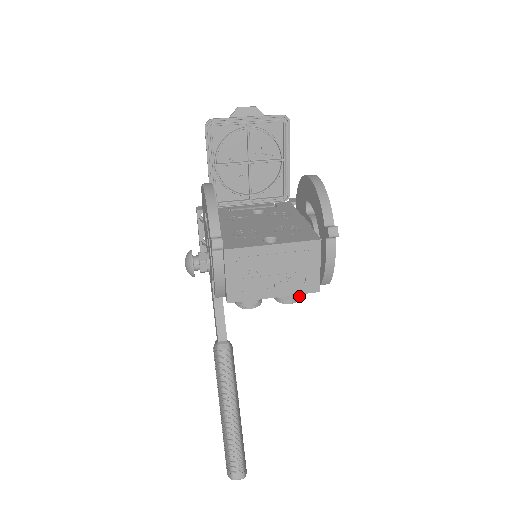
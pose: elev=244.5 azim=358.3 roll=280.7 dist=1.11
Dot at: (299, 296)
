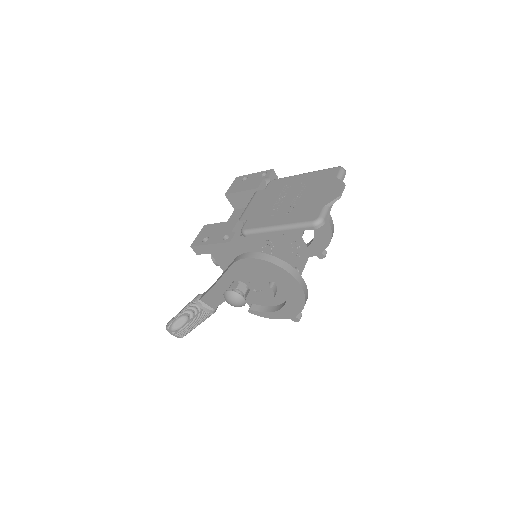
Dot at: occluded
